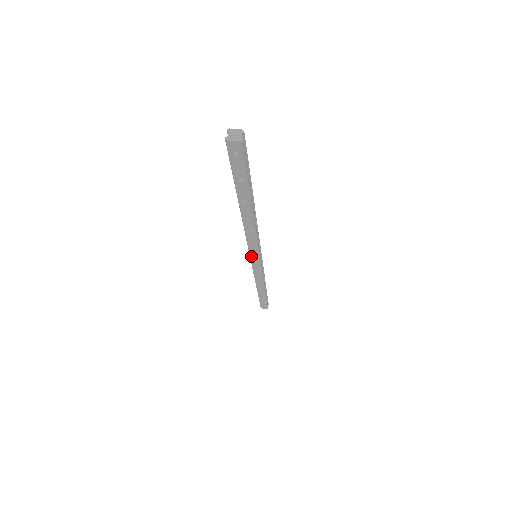
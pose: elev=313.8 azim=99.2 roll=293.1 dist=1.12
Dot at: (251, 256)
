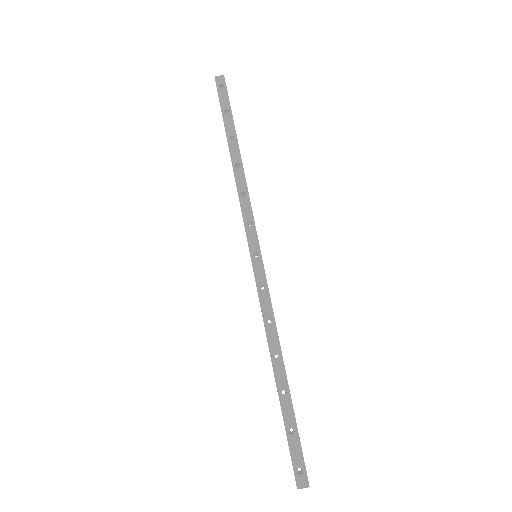
Dot at: occluded
